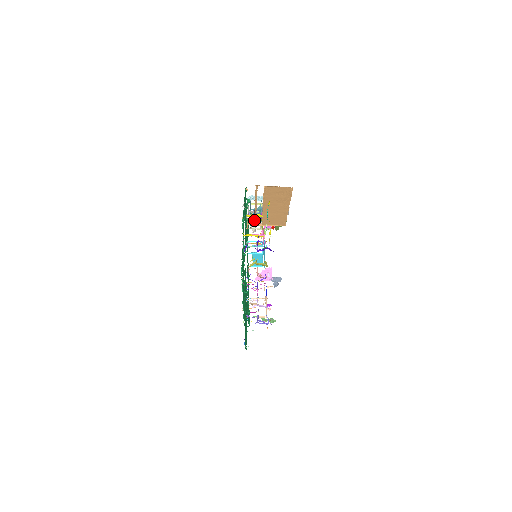
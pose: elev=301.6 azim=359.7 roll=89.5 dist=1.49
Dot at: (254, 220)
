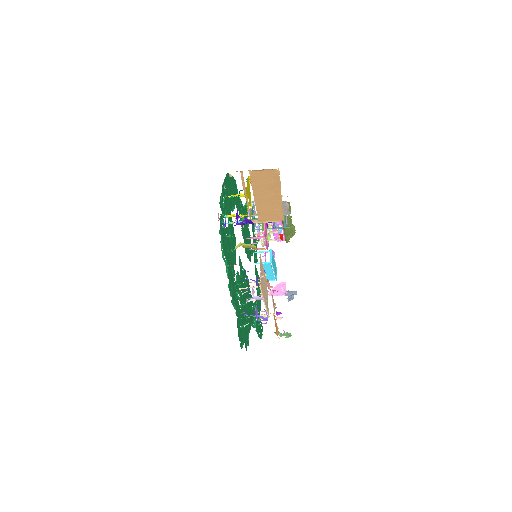
Dot at: occluded
